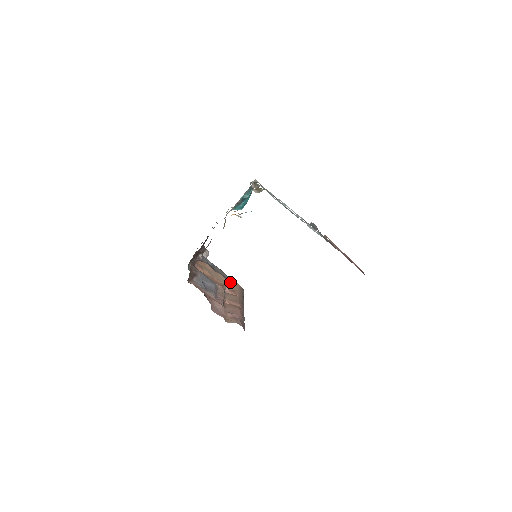
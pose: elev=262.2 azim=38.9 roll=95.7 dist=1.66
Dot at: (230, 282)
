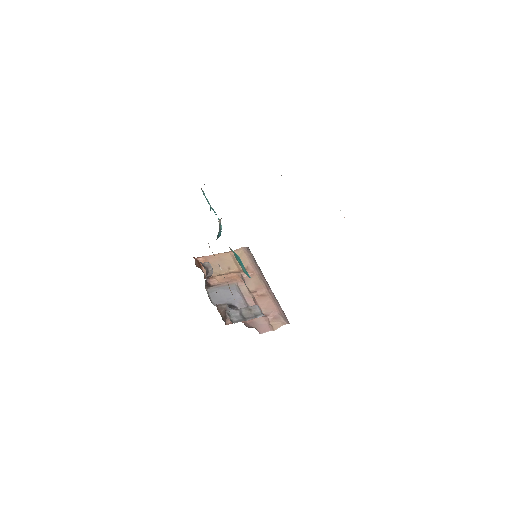
Dot at: occluded
